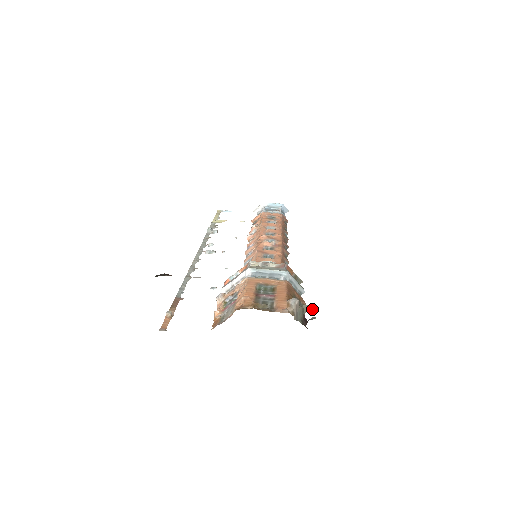
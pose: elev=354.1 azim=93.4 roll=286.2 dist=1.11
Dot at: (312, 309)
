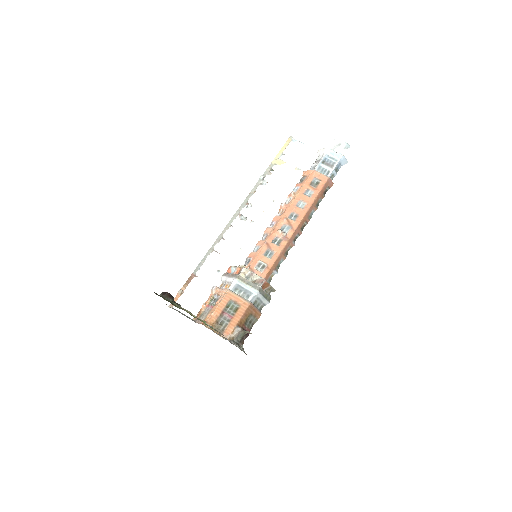
Dot at: occluded
